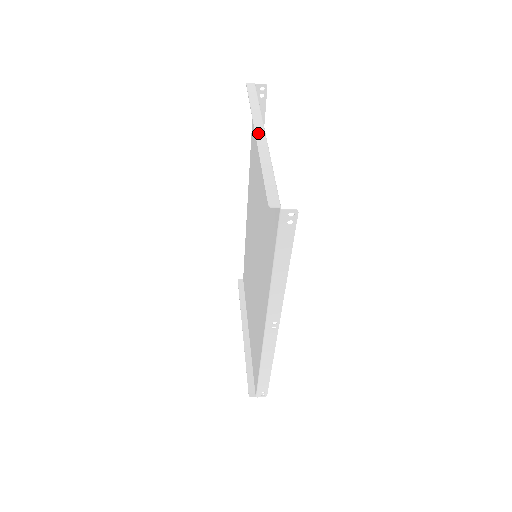
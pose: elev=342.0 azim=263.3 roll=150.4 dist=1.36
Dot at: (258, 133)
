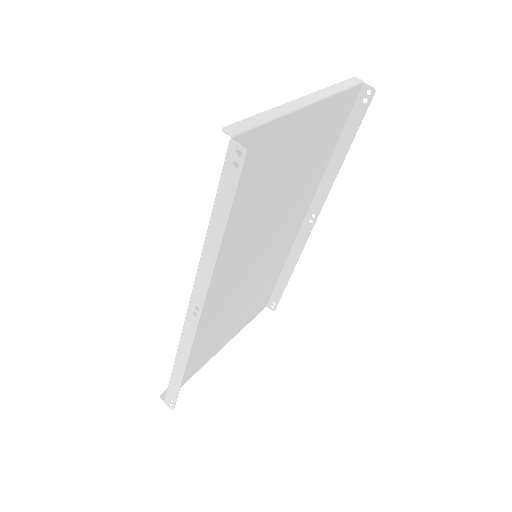
Dot at: (306, 98)
